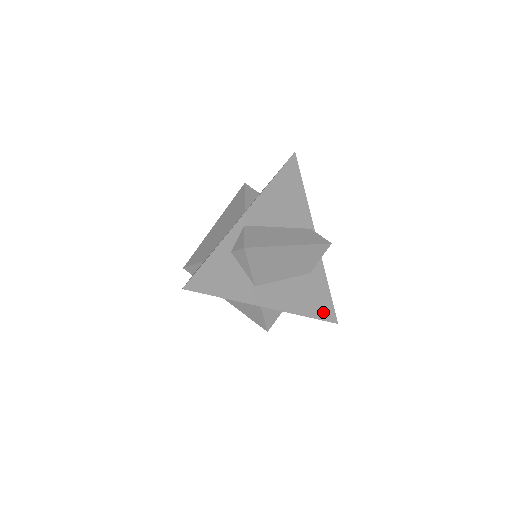
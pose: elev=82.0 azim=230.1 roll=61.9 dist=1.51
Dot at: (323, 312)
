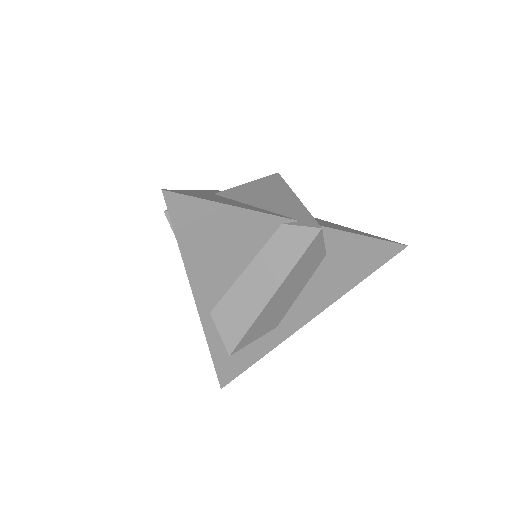
Dot at: (377, 259)
